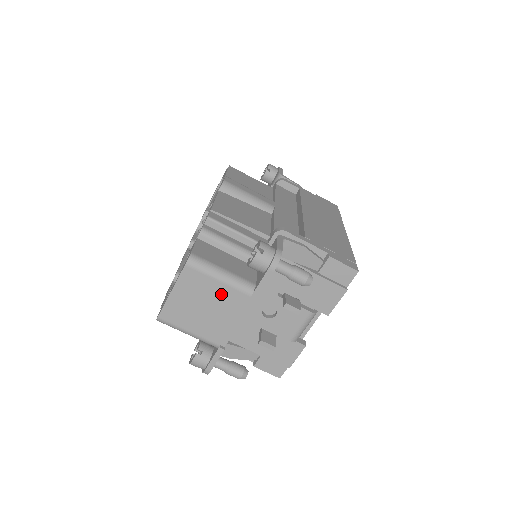
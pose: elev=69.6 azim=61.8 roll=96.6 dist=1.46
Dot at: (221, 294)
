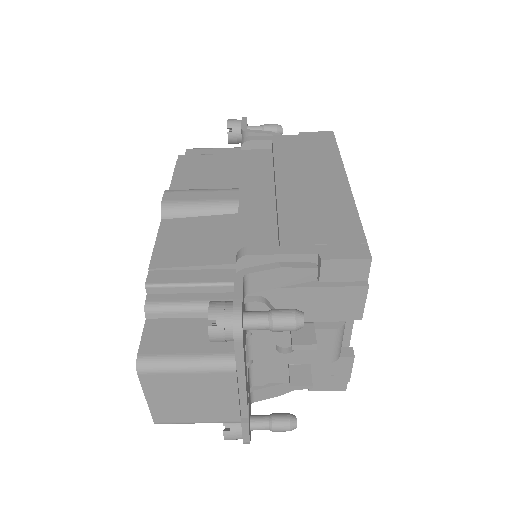
Dot at: (201, 383)
